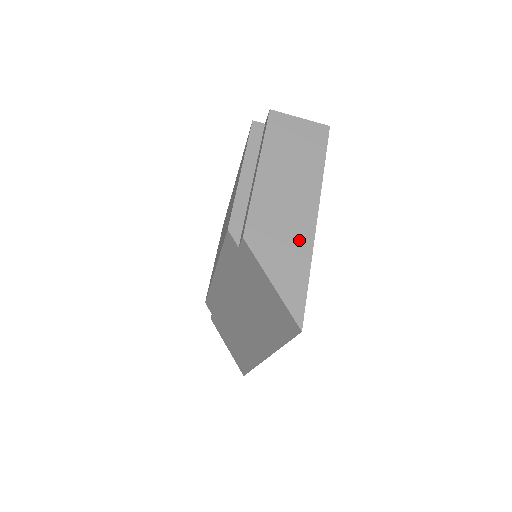
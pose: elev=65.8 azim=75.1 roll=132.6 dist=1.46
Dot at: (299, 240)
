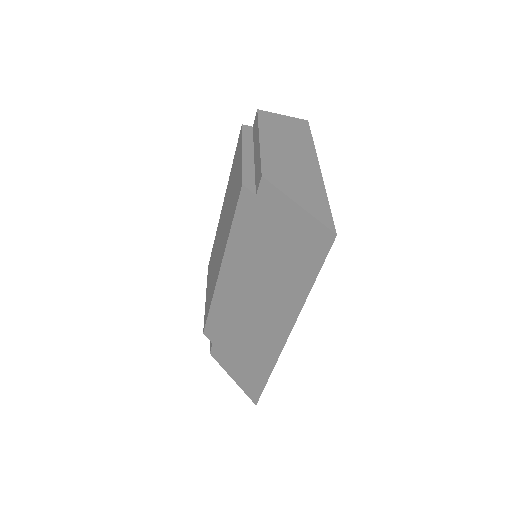
Dot at: (310, 179)
